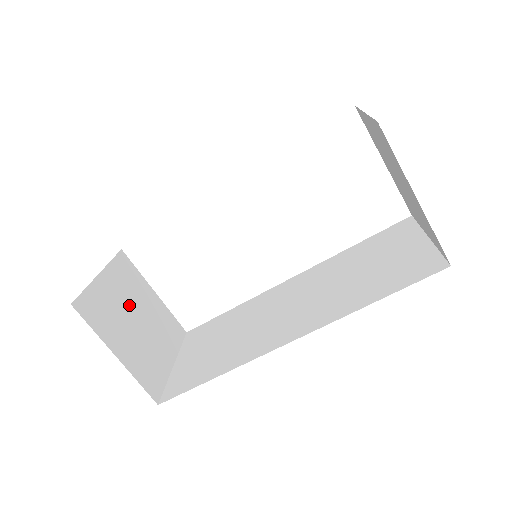
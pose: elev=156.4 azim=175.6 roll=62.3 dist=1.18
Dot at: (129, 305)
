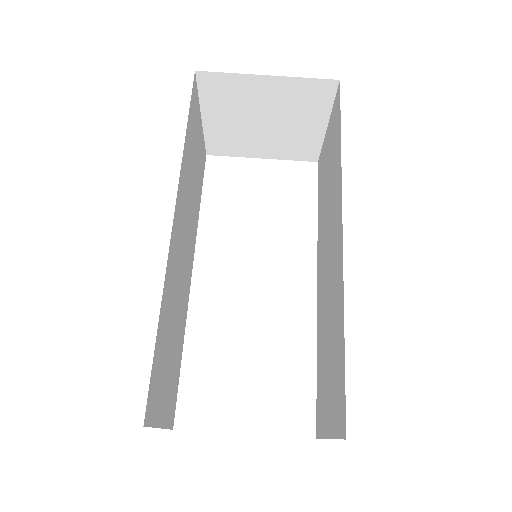
Dot at: occluded
